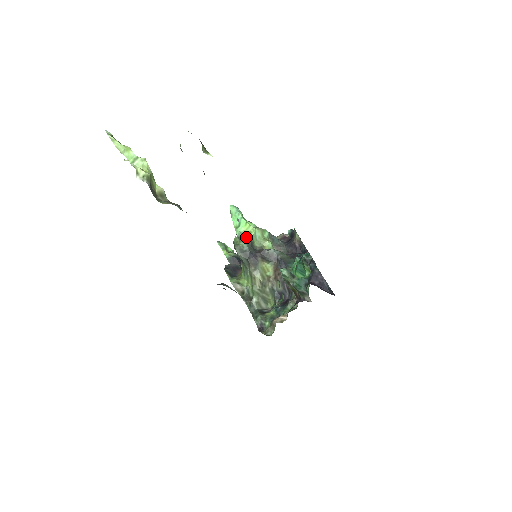
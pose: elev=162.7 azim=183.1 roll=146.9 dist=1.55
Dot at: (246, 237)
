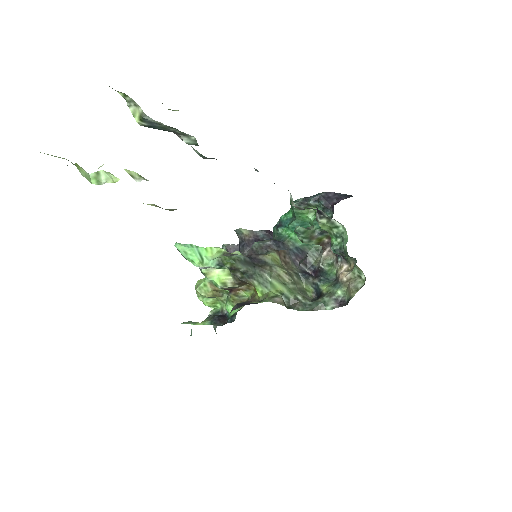
Dot at: (224, 255)
